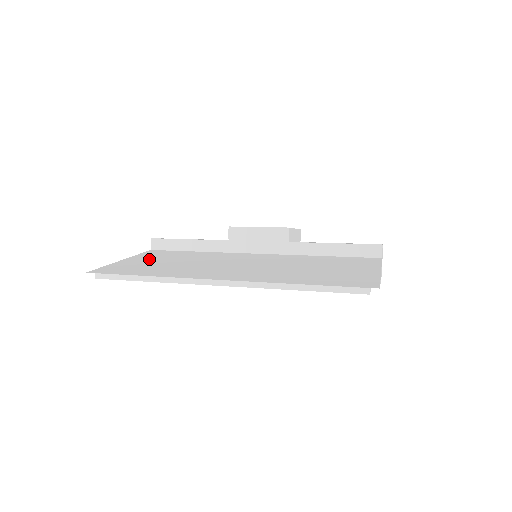
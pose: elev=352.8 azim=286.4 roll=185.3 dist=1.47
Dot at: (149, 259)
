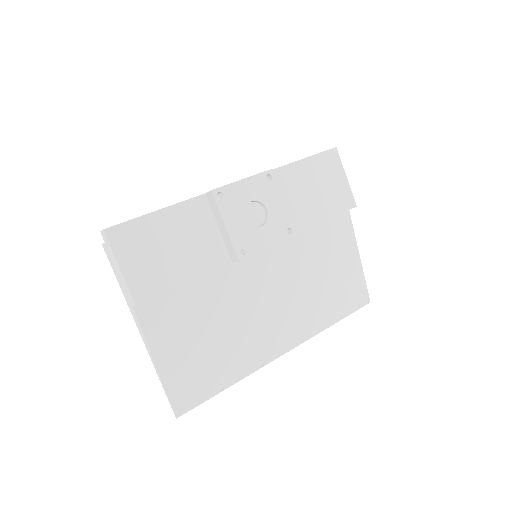
Dot at: (180, 343)
